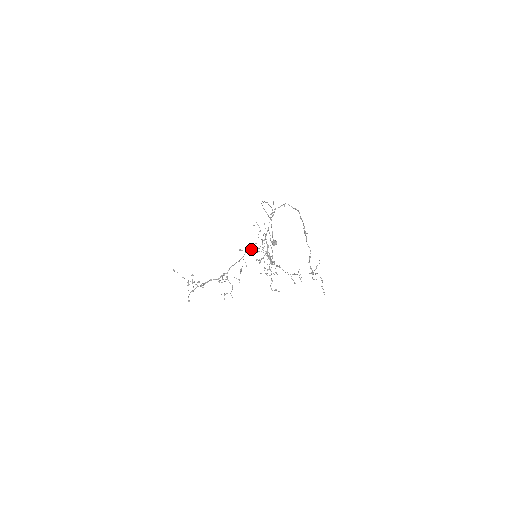
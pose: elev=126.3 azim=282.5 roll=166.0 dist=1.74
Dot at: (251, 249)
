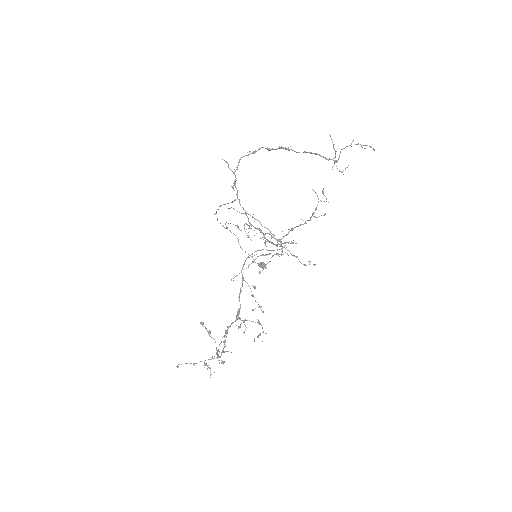
Dot at: occluded
